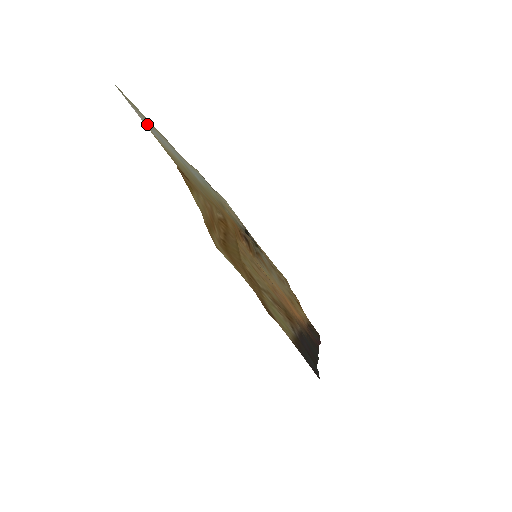
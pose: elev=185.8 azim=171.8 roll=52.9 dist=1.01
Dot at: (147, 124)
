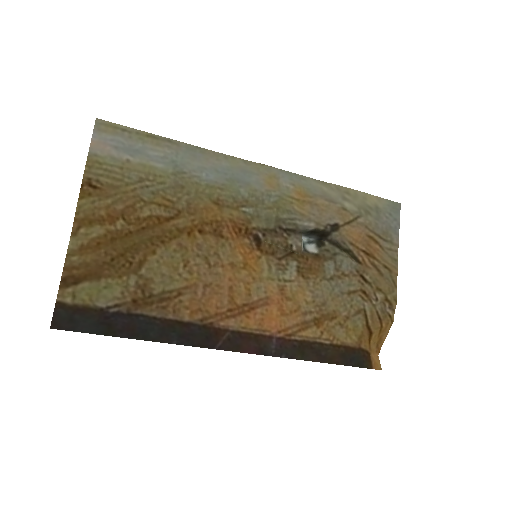
Dot at: (115, 144)
